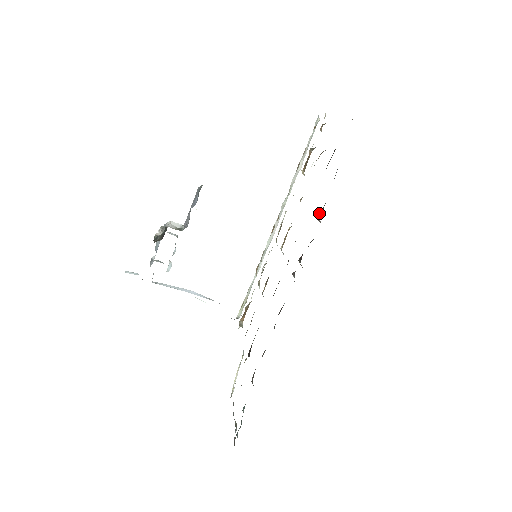
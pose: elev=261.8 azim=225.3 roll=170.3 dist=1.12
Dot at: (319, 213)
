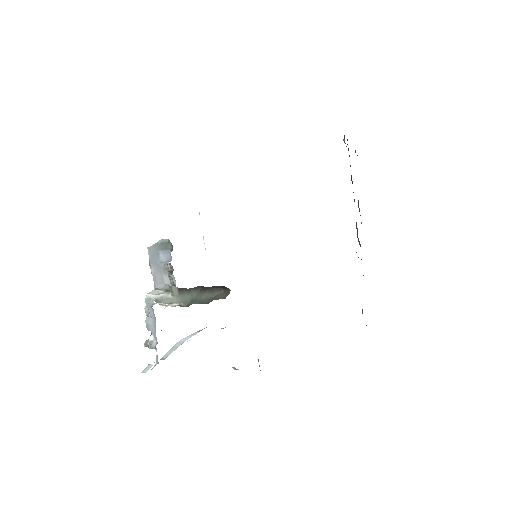
Dot at: occluded
